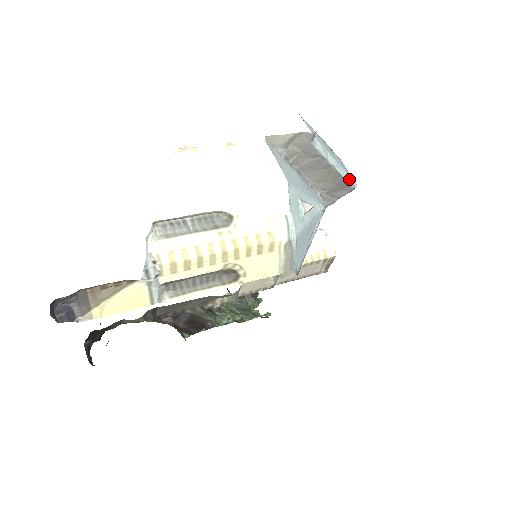
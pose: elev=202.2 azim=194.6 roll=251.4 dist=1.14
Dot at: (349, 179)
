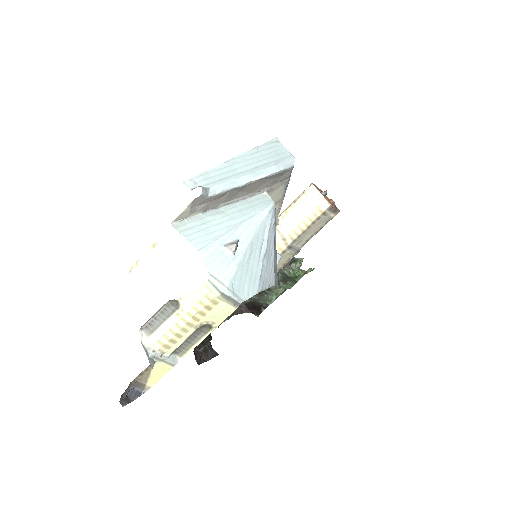
Dot at: (279, 167)
